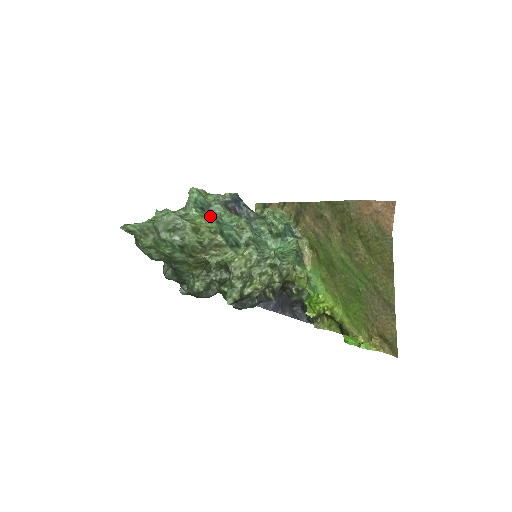
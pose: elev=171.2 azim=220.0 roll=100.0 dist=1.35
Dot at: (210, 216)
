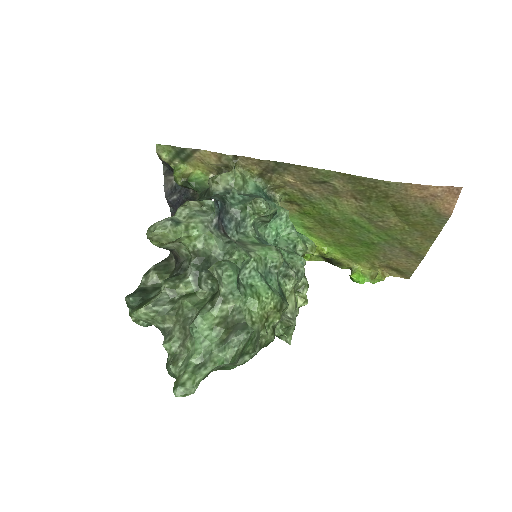
Dot at: (245, 279)
